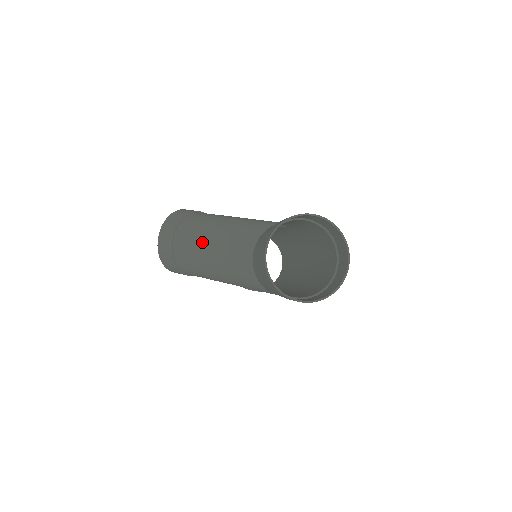
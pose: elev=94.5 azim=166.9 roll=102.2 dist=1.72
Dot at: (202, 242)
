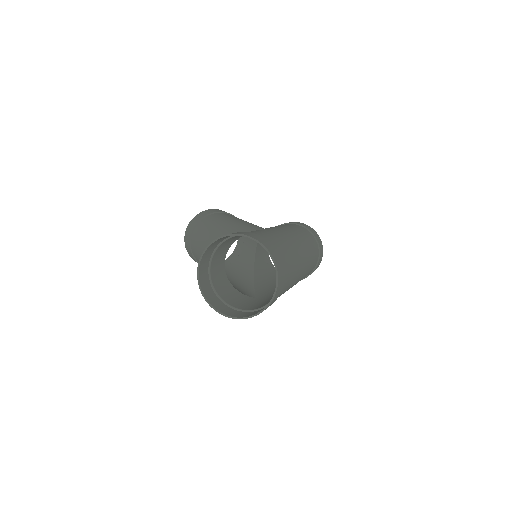
Dot at: (202, 247)
